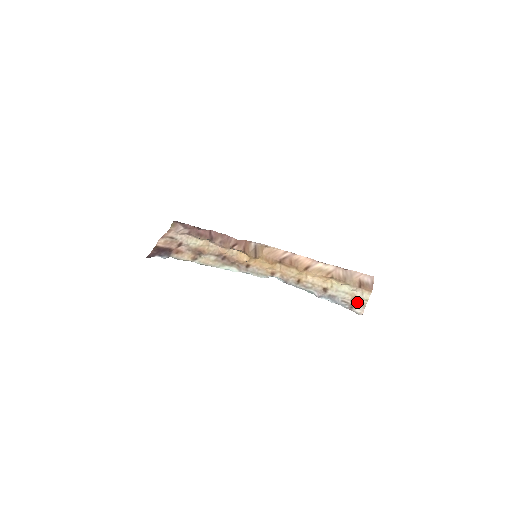
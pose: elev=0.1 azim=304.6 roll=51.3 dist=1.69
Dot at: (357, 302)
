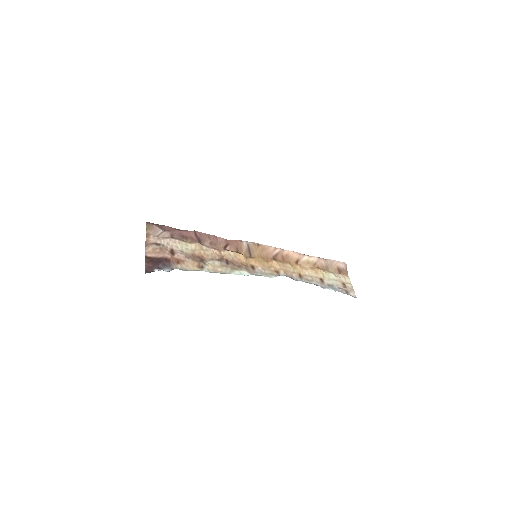
Dot at: (347, 287)
